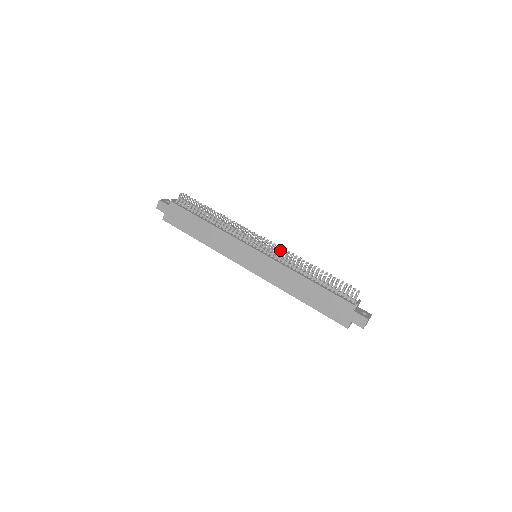
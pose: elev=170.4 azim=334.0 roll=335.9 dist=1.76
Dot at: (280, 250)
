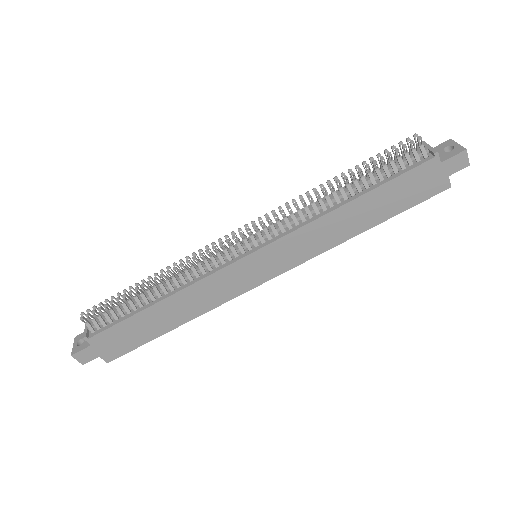
Dot at: occluded
